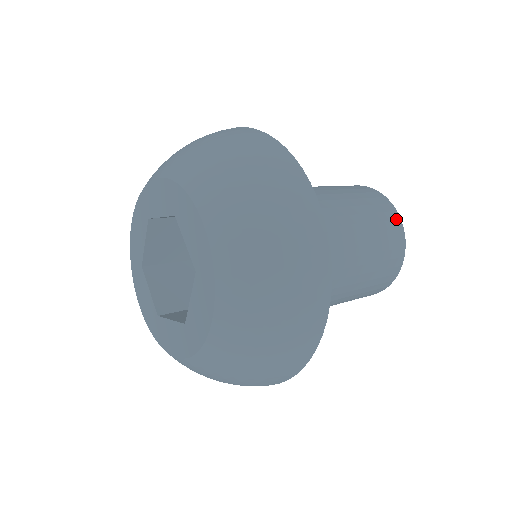
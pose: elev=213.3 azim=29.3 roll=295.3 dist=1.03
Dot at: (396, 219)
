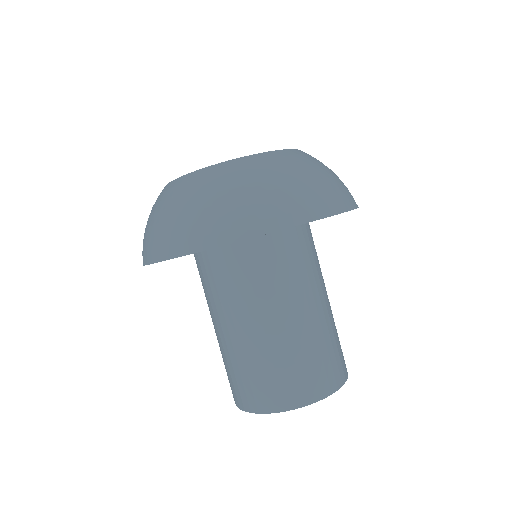
Dot at: occluded
